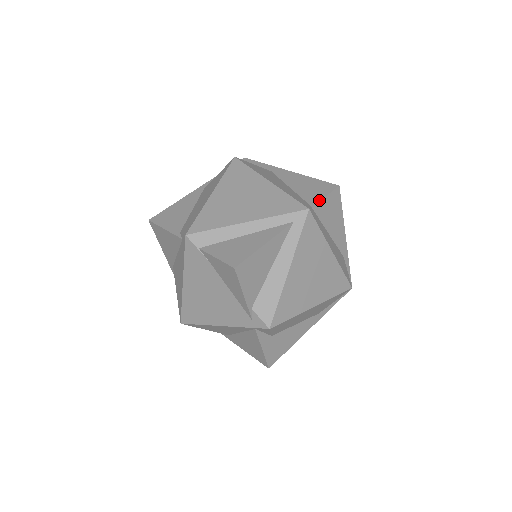
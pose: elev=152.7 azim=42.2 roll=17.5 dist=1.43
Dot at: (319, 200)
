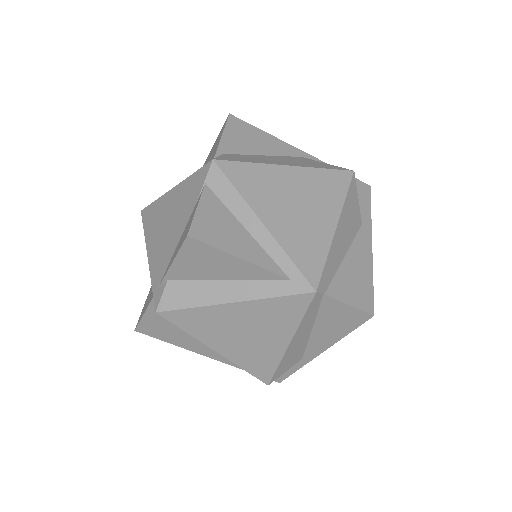
Dot at: (339, 299)
